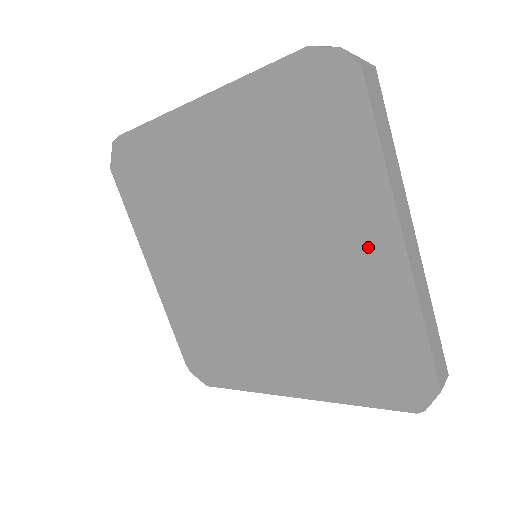
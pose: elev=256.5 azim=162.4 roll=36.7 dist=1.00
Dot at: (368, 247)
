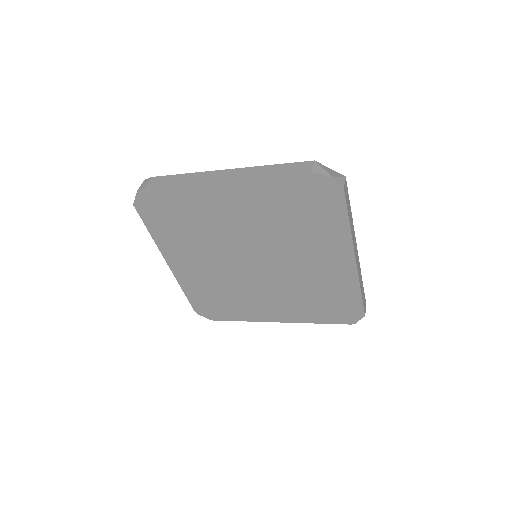
Dot at: (335, 261)
